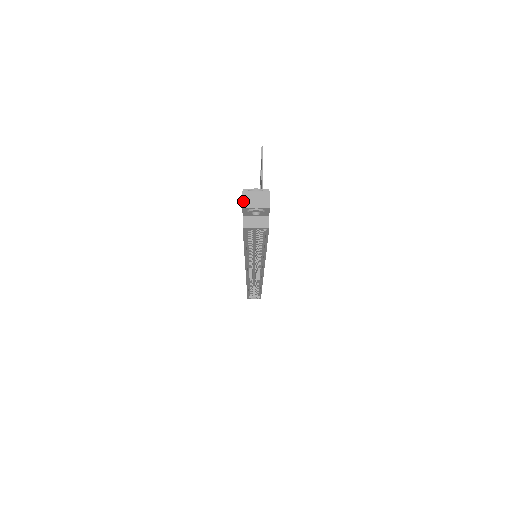
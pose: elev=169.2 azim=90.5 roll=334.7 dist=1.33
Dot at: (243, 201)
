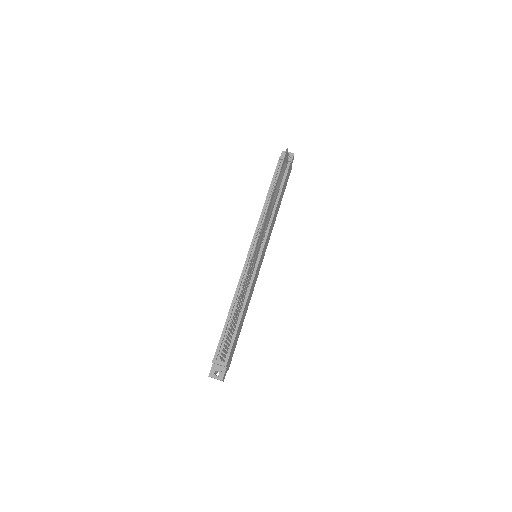
Dot at: occluded
